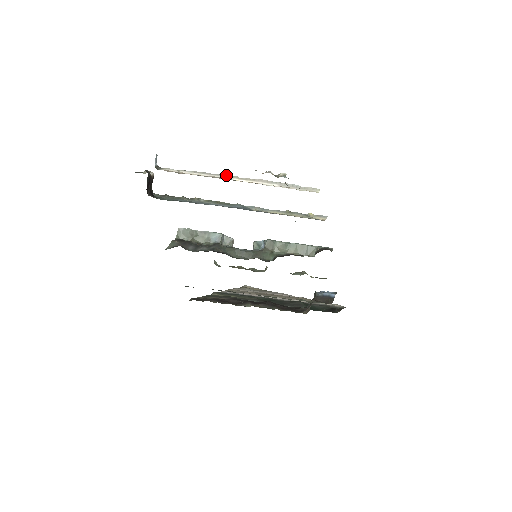
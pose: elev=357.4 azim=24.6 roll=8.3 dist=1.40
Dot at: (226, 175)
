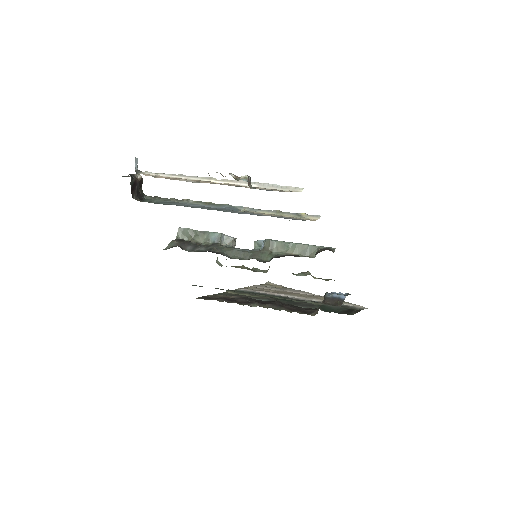
Dot at: (203, 177)
